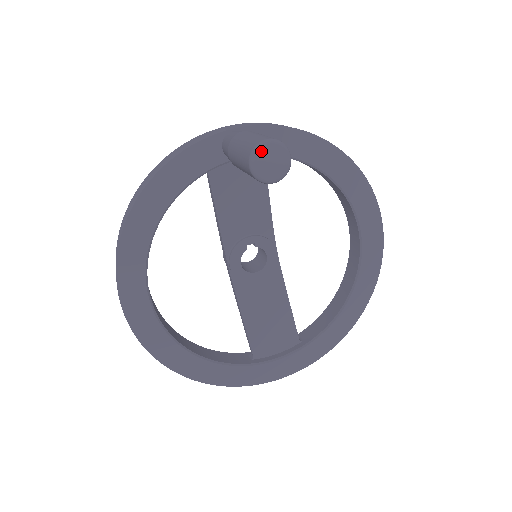
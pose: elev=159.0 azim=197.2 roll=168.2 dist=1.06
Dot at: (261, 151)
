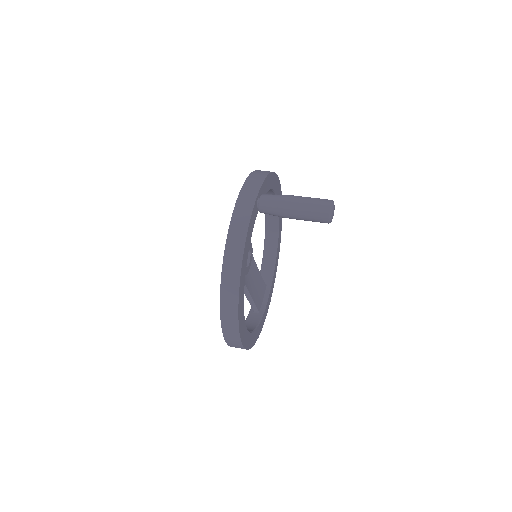
Dot at: (333, 210)
